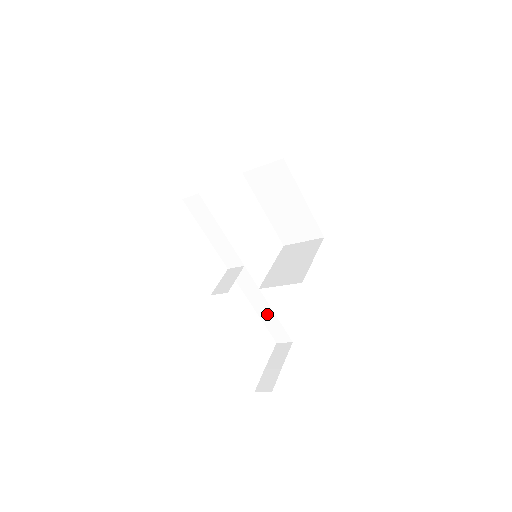
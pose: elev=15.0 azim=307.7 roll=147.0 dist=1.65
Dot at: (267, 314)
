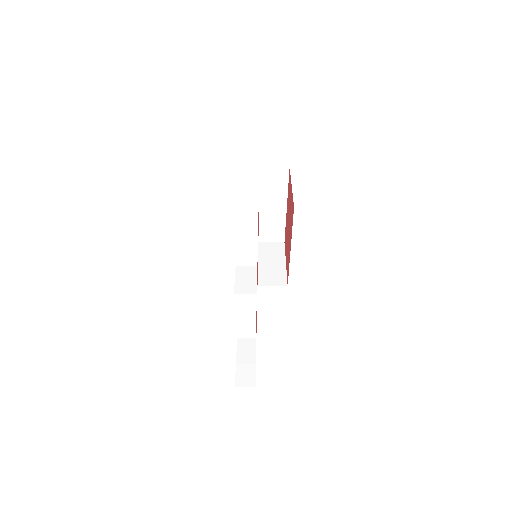
Dot at: (247, 311)
